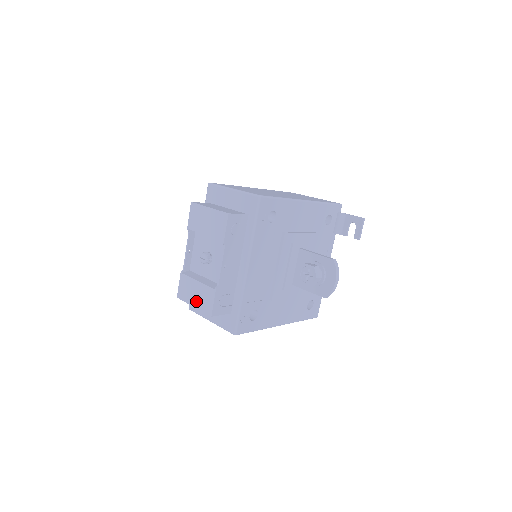
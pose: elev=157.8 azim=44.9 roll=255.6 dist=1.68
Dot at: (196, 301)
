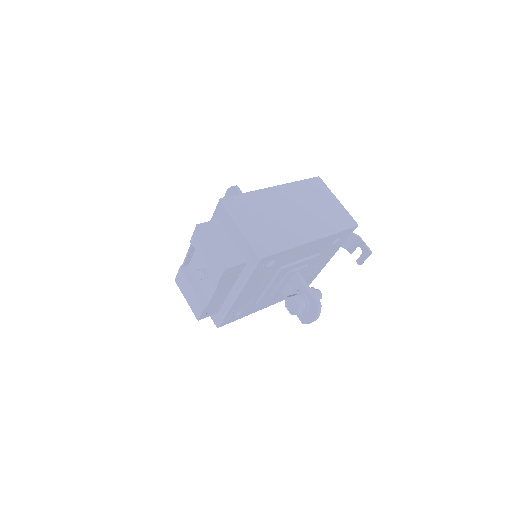
Dot at: (188, 299)
